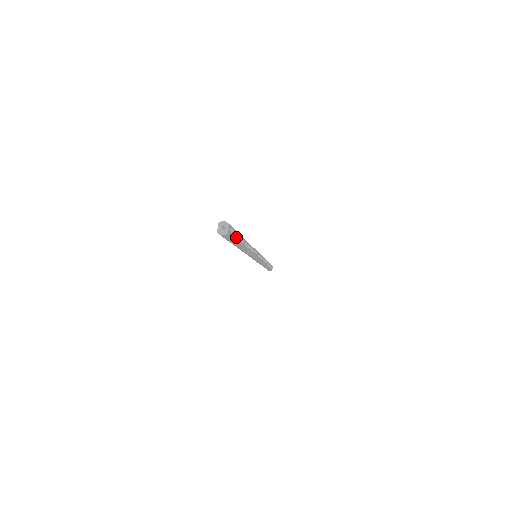
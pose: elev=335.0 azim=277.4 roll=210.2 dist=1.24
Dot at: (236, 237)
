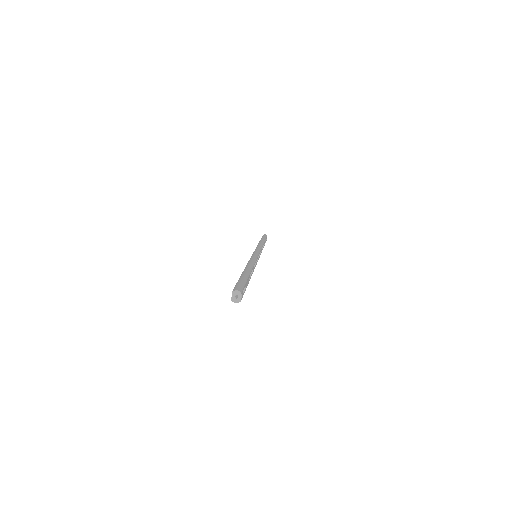
Dot at: (245, 287)
